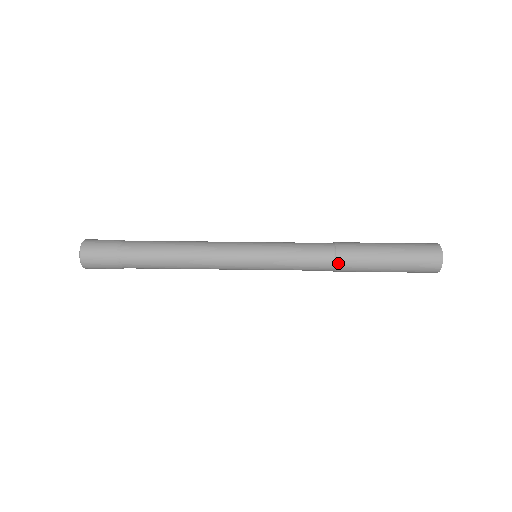
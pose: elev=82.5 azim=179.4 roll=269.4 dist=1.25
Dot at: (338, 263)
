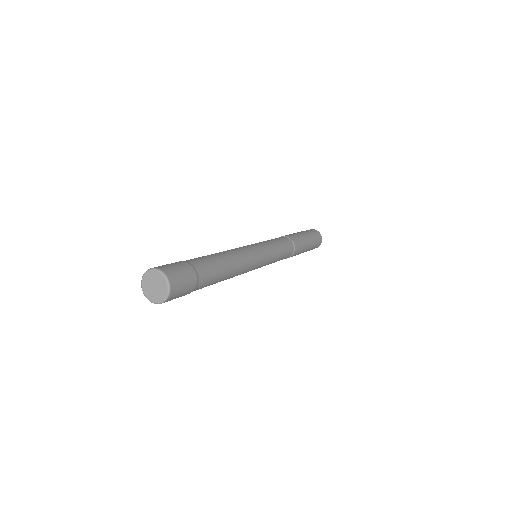
Dot at: (286, 258)
